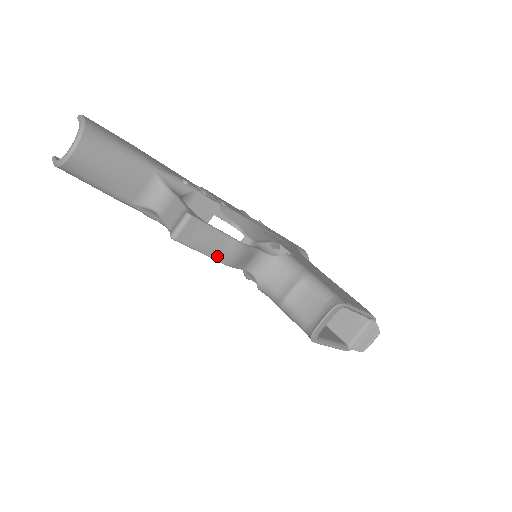
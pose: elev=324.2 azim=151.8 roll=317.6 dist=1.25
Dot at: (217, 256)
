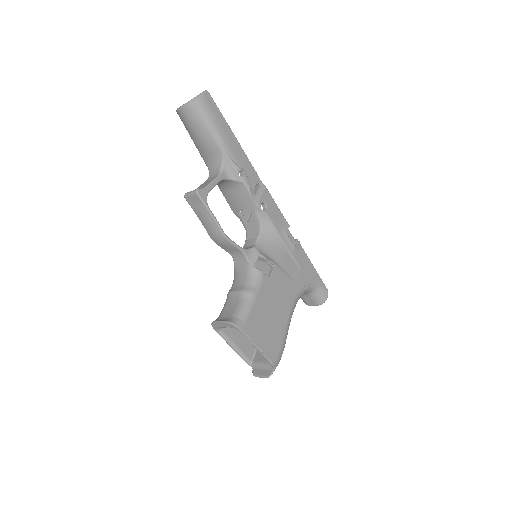
Dot at: (207, 229)
